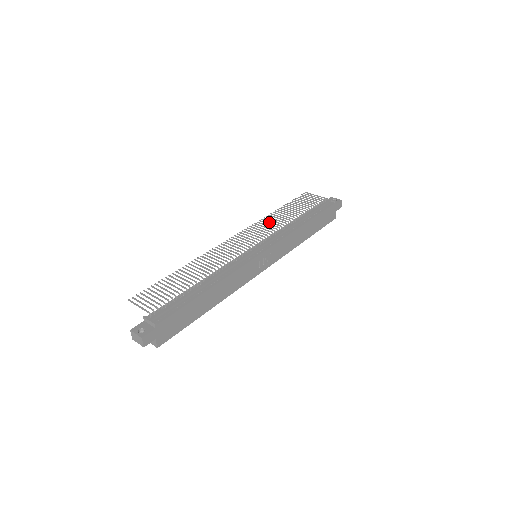
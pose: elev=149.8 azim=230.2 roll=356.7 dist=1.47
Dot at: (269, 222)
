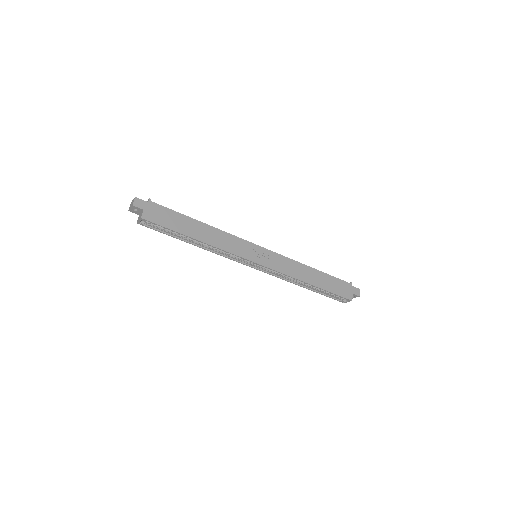
Dot at: occluded
